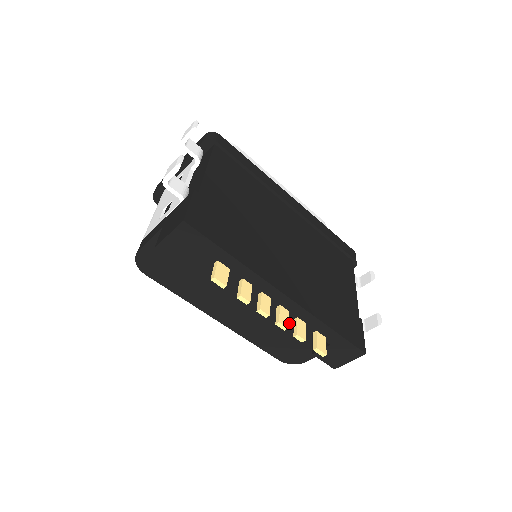
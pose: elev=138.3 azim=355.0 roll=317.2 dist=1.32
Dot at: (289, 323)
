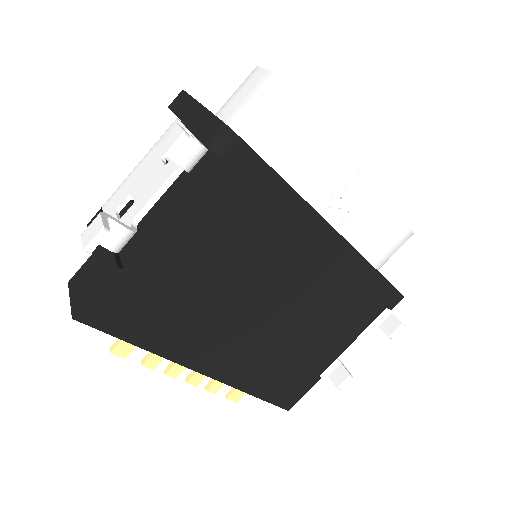
Dot at: occluded
